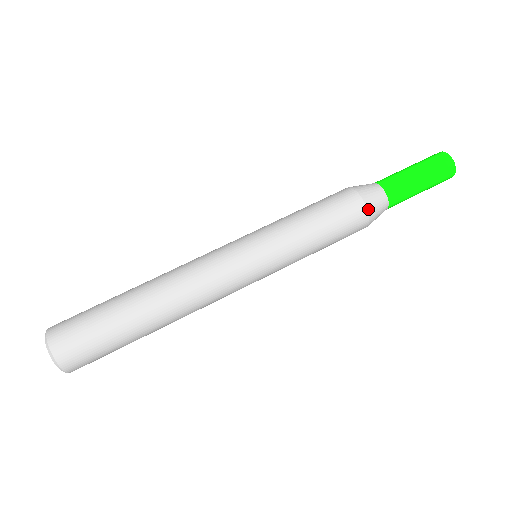
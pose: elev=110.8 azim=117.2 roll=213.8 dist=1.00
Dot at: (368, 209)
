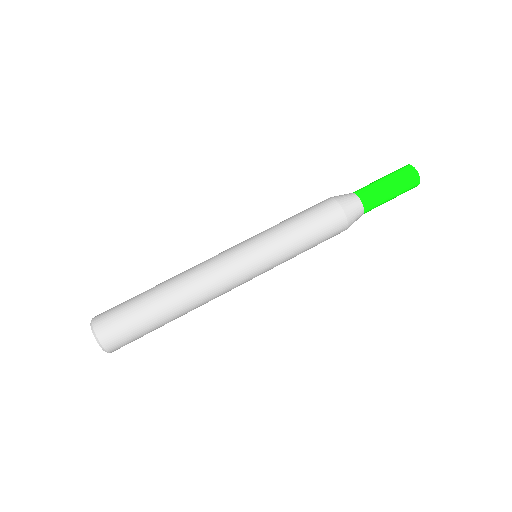
Dot at: occluded
